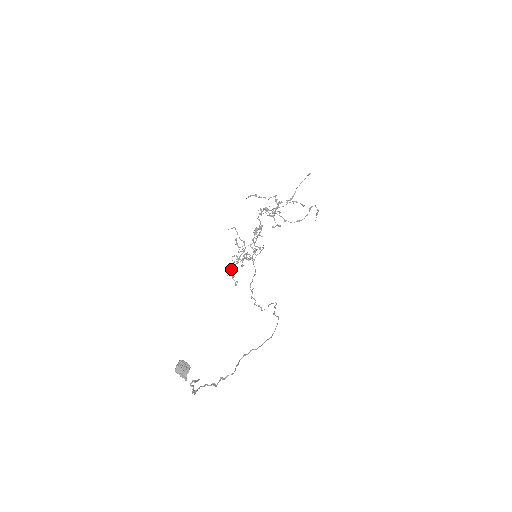
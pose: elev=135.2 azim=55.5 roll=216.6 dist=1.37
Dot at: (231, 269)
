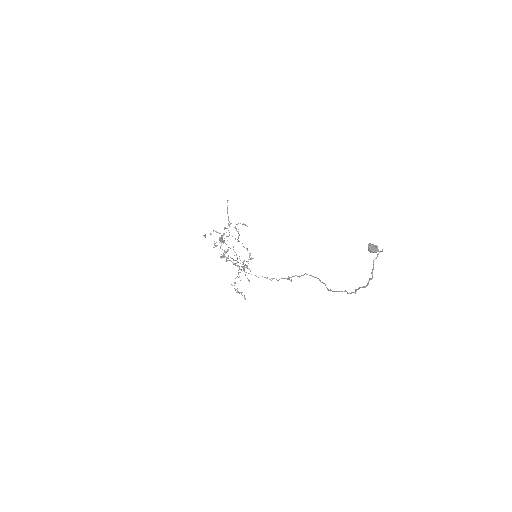
Dot at: (236, 289)
